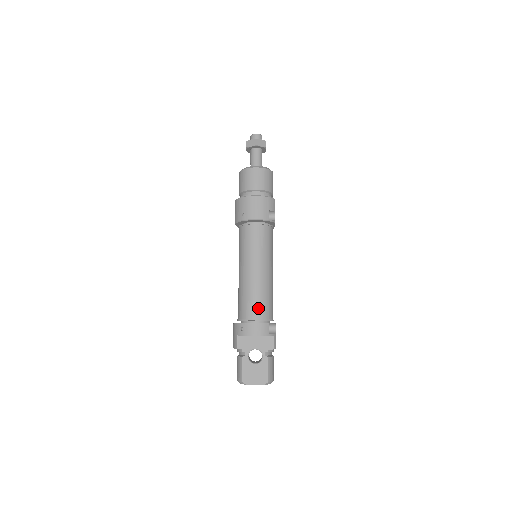
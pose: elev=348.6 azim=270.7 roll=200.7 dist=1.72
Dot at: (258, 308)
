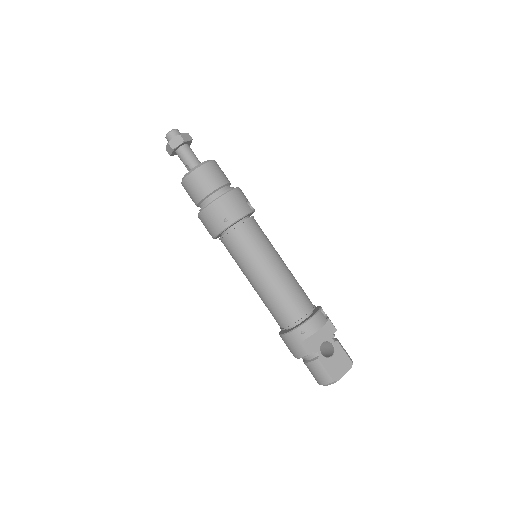
Dot at: (301, 302)
